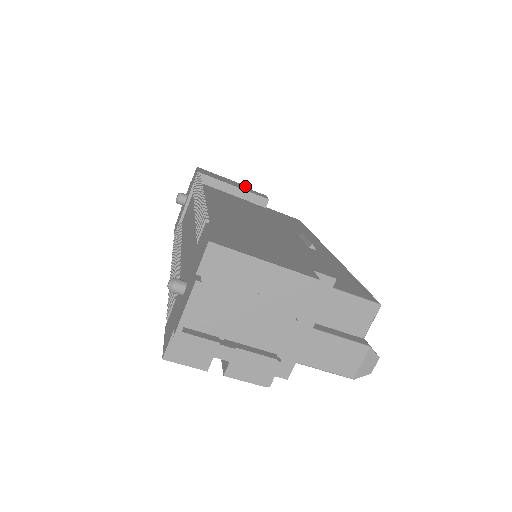
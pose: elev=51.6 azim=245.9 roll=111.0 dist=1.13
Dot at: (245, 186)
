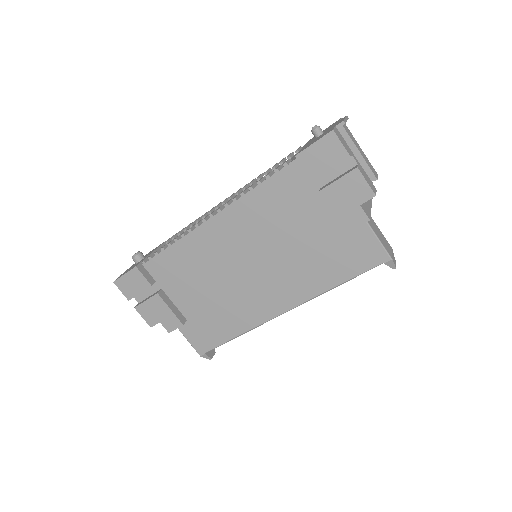
Dot at: occluded
